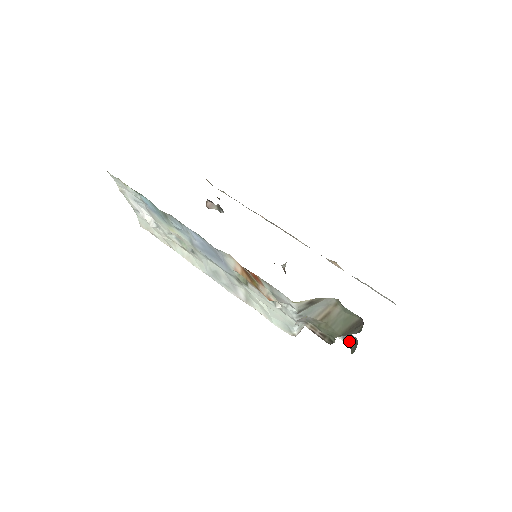
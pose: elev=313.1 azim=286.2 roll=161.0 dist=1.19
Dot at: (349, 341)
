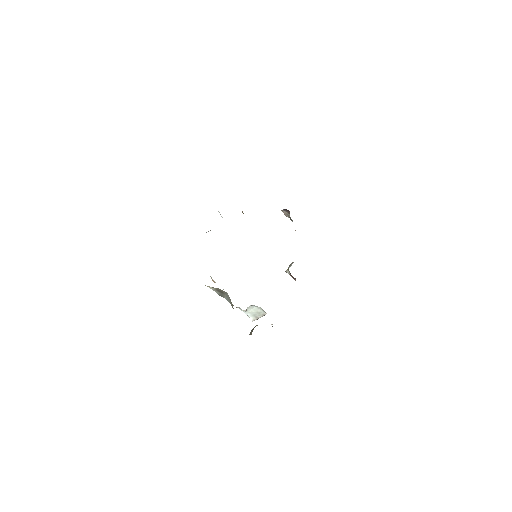
Dot at: occluded
